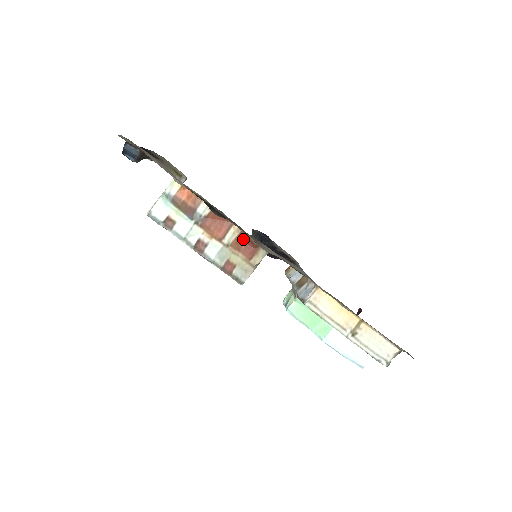
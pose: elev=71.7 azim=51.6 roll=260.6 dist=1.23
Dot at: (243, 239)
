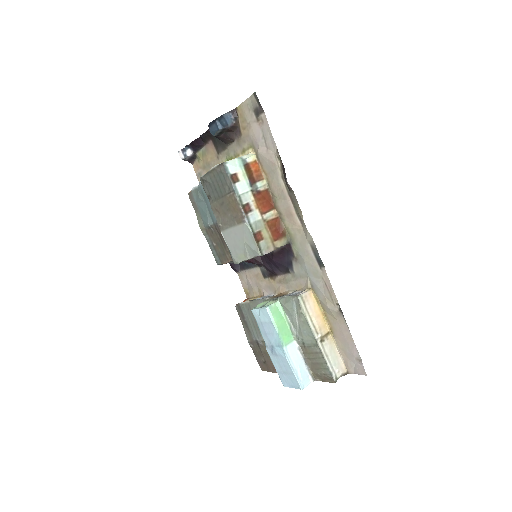
Dot at: (276, 223)
